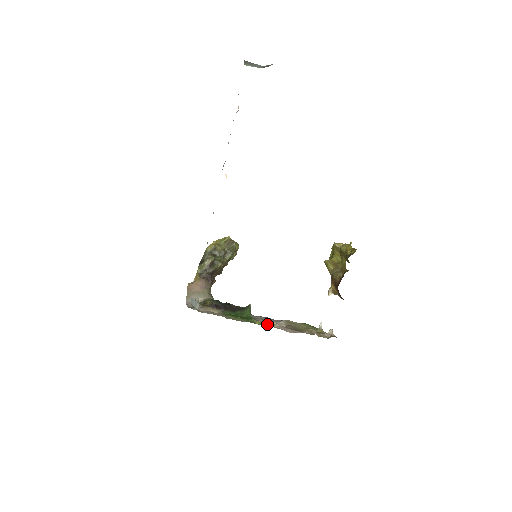
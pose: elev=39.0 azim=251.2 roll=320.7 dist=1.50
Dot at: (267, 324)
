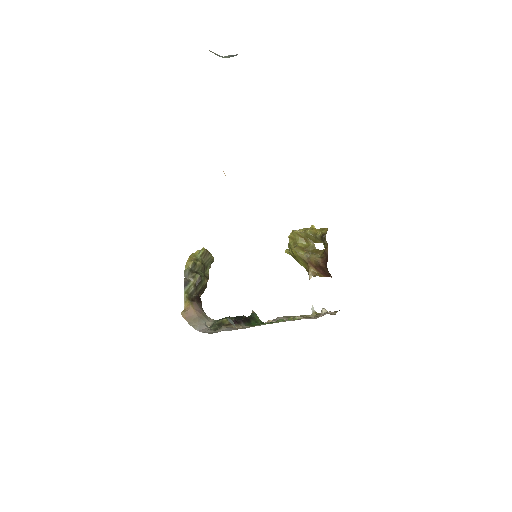
Dot at: occluded
